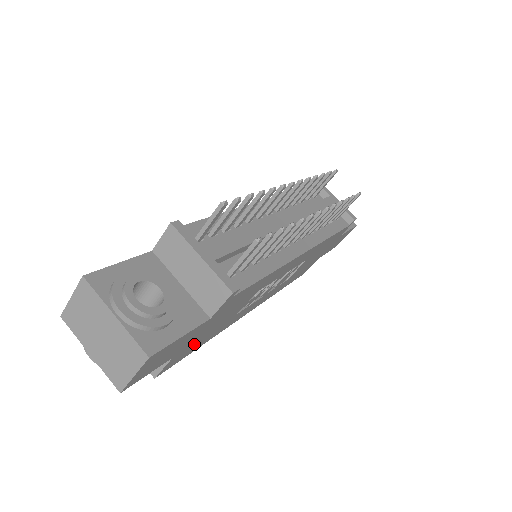
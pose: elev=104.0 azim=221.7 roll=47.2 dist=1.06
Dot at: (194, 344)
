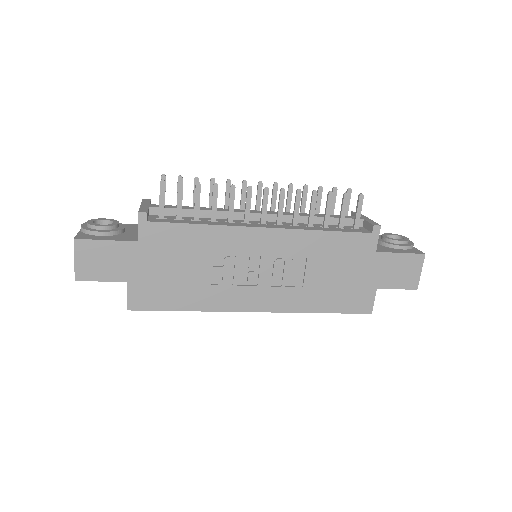
Dot at: (157, 288)
